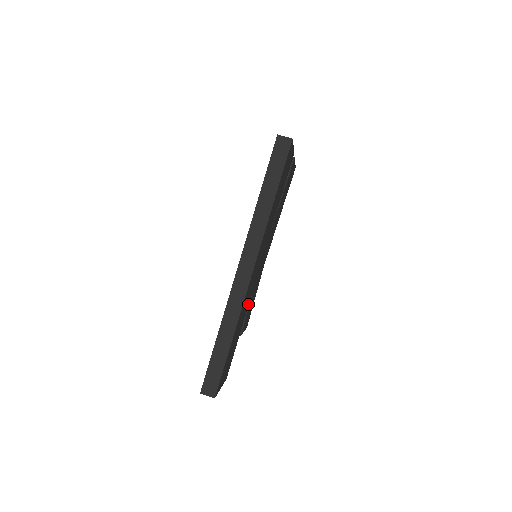
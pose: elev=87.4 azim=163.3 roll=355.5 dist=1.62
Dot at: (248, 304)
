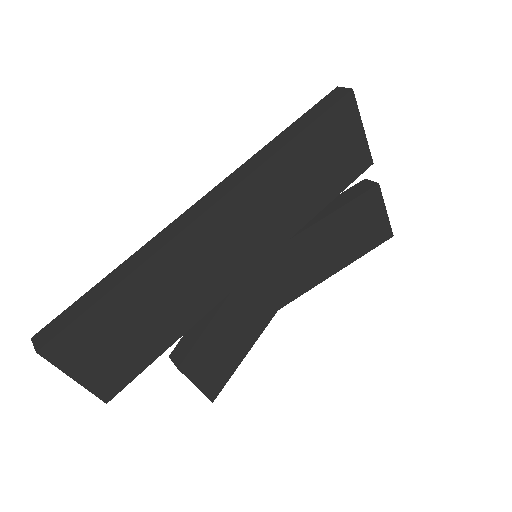
Dot at: (205, 308)
